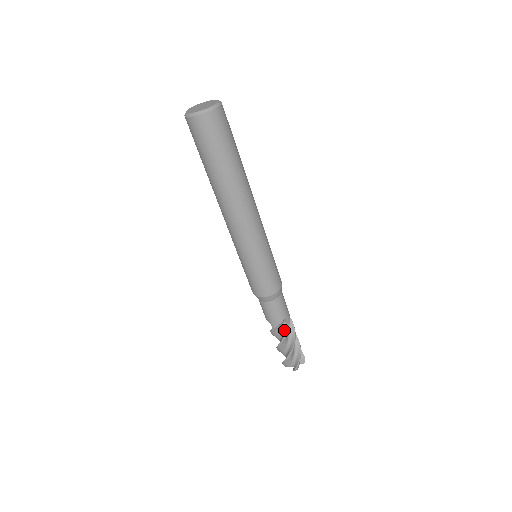
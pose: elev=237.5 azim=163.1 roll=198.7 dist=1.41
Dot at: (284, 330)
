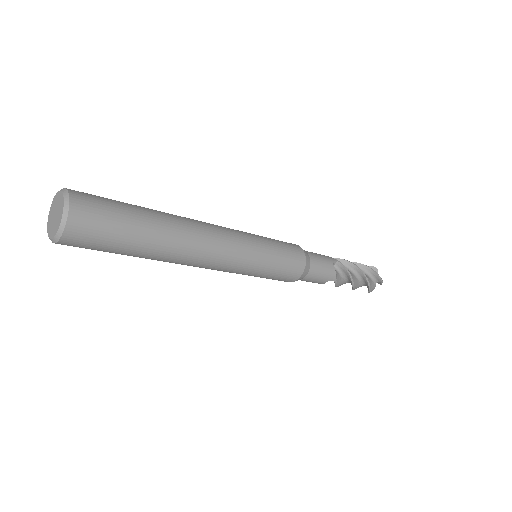
Dot at: occluded
